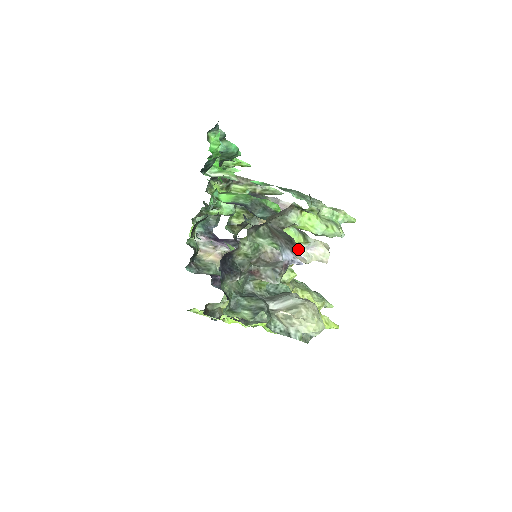
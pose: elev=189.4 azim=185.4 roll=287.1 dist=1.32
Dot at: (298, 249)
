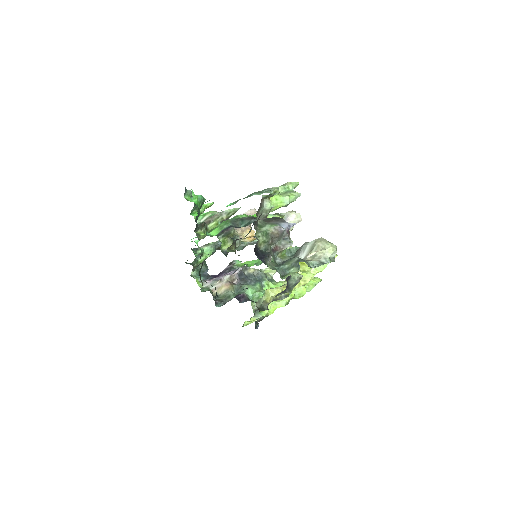
Dot at: occluded
